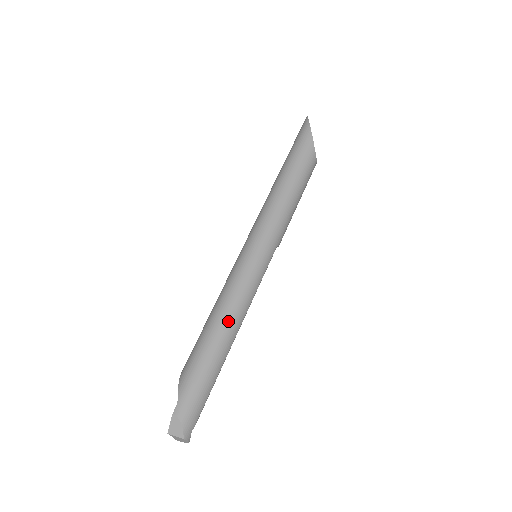
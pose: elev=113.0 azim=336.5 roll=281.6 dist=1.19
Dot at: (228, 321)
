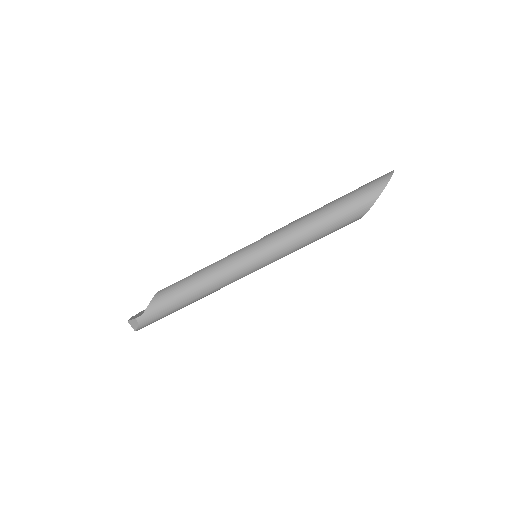
Dot at: (204, 292)
